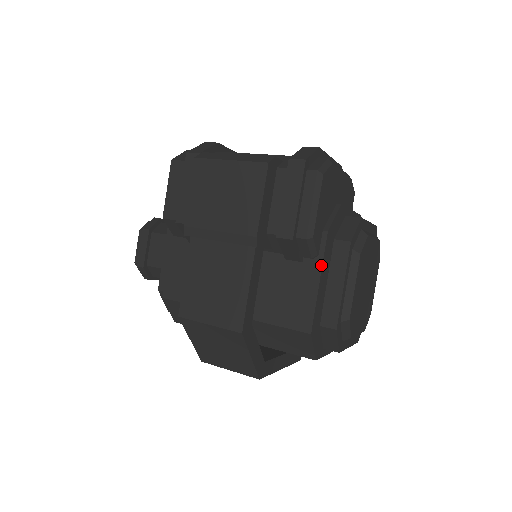
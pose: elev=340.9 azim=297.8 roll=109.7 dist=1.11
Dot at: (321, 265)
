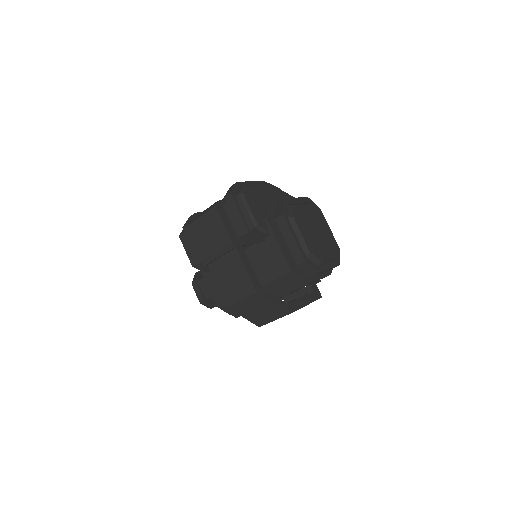
Dot at: (273, 235)
